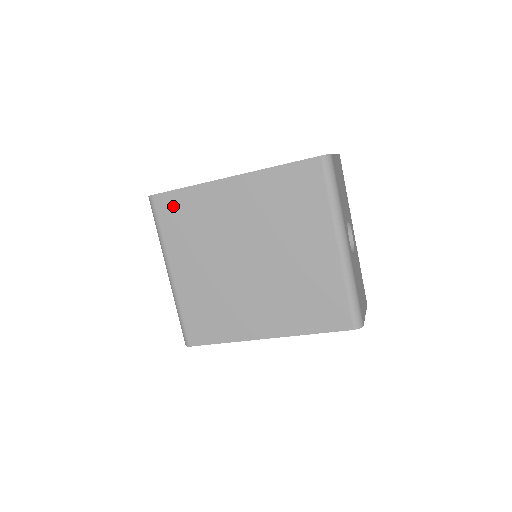
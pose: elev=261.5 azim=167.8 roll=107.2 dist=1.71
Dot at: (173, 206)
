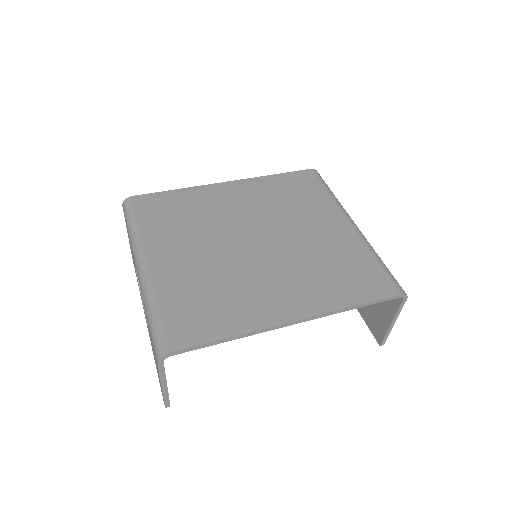
Dot at: (157, 203)
